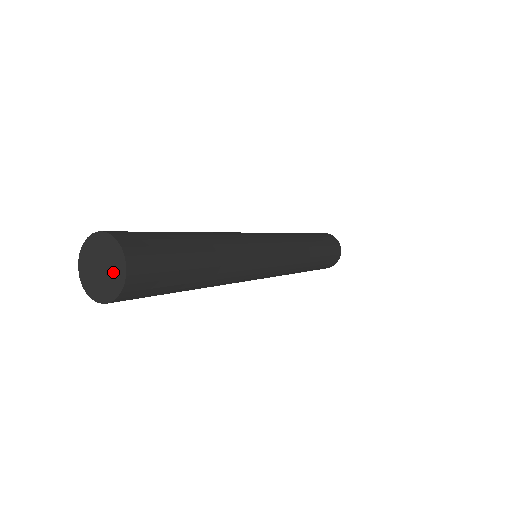
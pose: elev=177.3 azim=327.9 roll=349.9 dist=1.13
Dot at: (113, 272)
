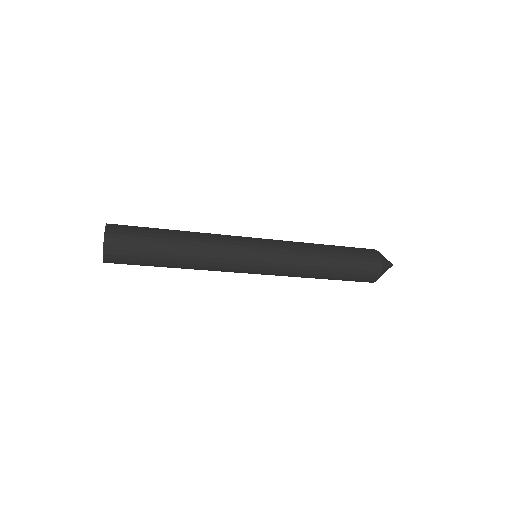
Dot at: occluded
